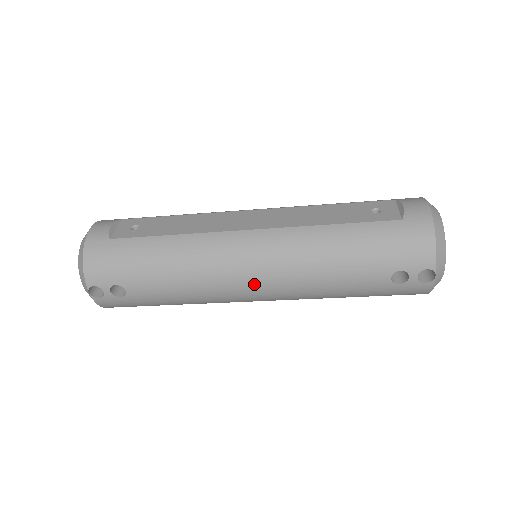
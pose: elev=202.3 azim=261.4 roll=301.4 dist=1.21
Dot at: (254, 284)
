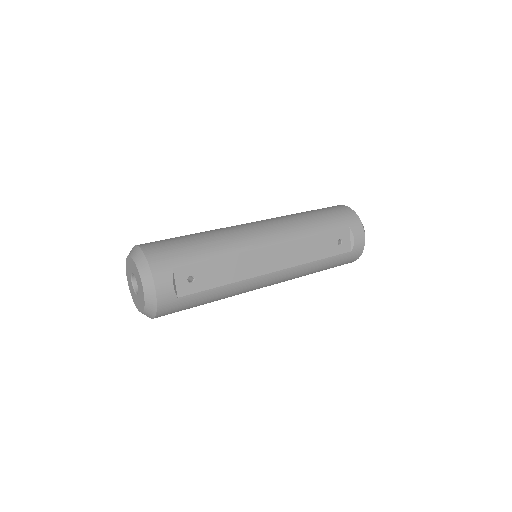
Dot at: occluded
